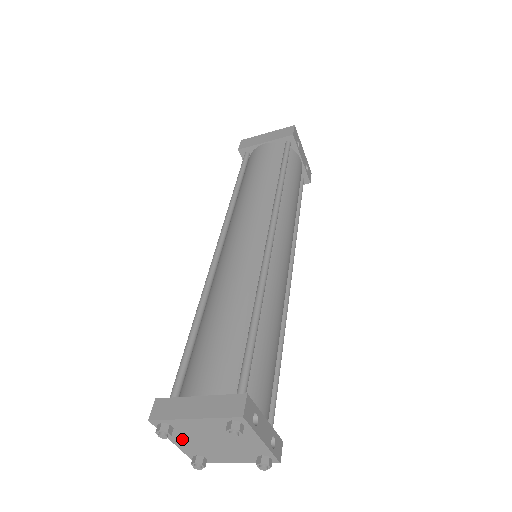
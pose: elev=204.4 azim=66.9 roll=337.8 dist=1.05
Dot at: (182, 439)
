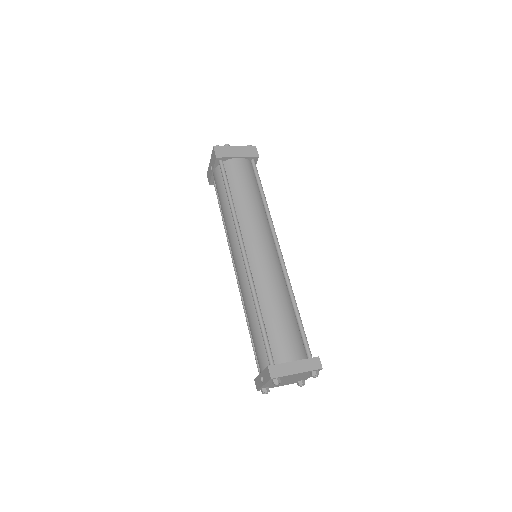
Dot at: occluded
